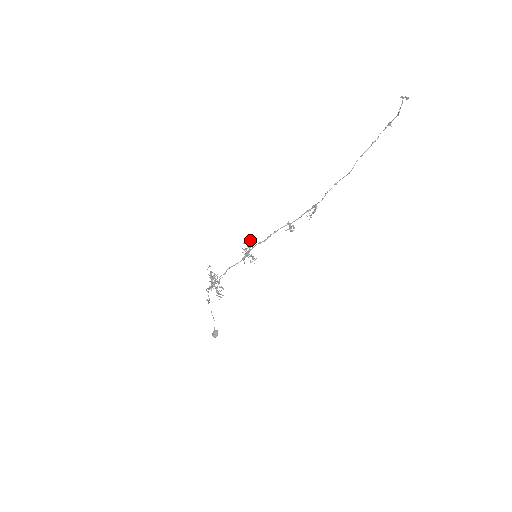
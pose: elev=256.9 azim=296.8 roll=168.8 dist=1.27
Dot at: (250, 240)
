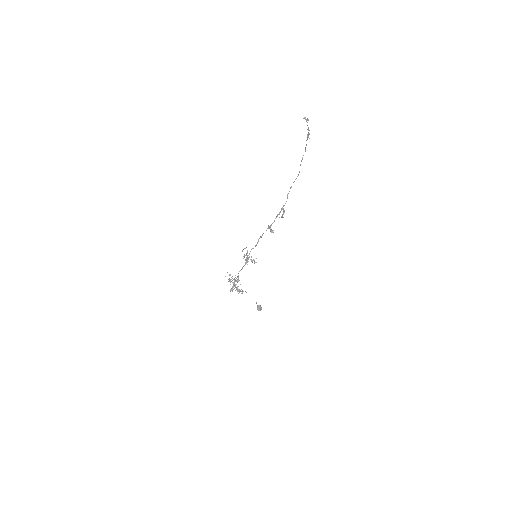
Dot at: (246, 247)
